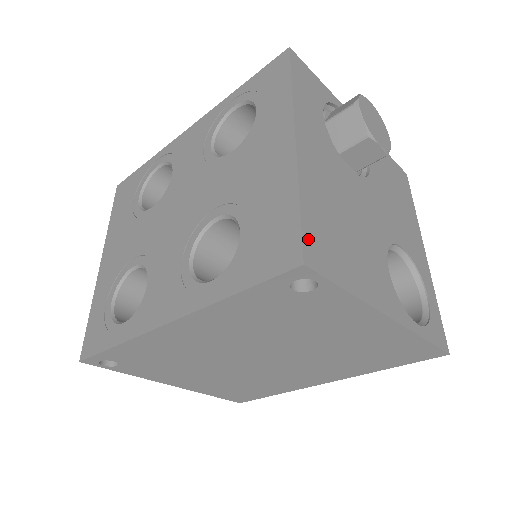
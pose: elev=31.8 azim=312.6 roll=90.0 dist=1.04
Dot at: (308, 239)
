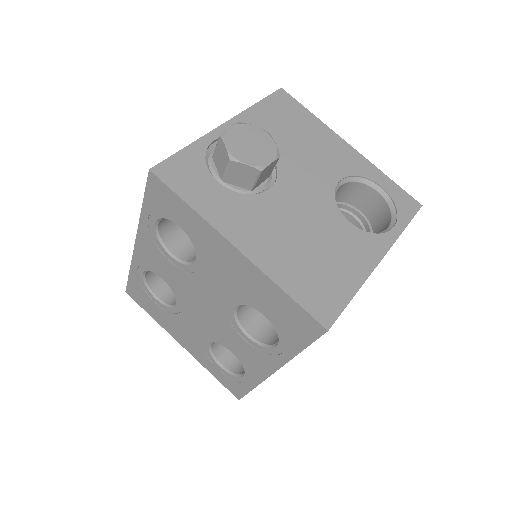
Dot at: (313, 309)
